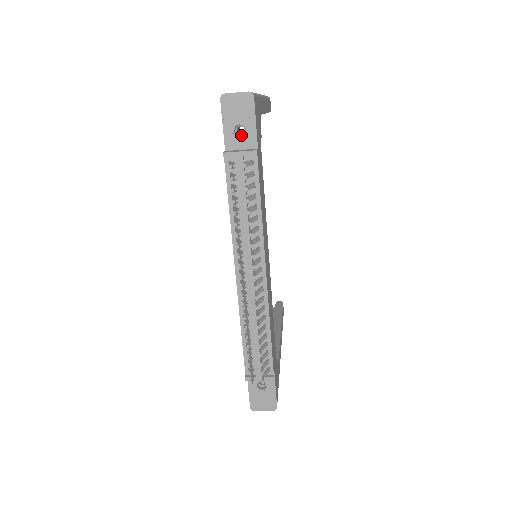
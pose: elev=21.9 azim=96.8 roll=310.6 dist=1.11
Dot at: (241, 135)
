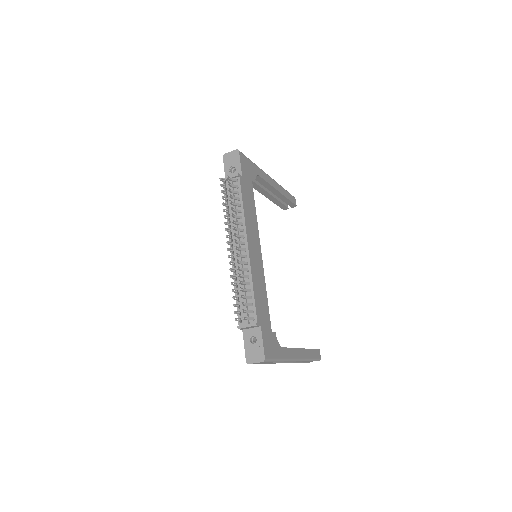
Dot at: (235, 173)
